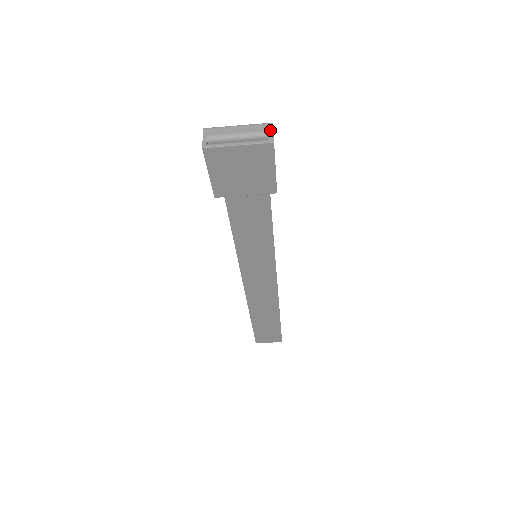
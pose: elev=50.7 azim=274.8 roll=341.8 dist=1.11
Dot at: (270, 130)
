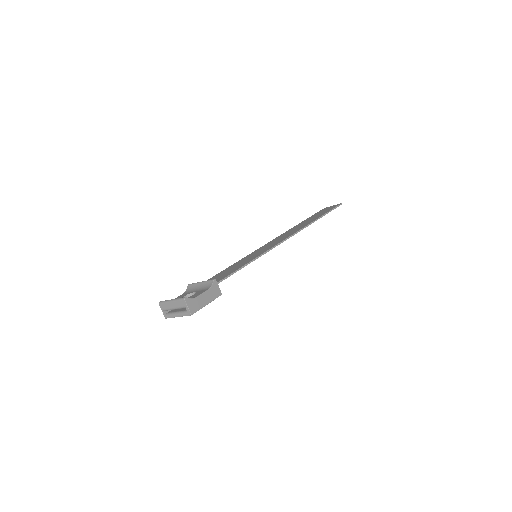
Dot at: (186, 306)
